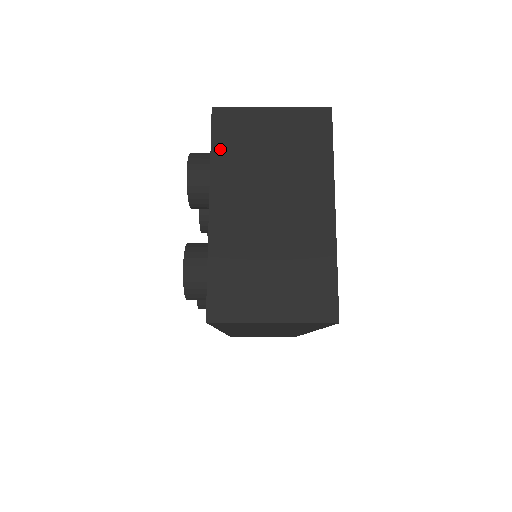
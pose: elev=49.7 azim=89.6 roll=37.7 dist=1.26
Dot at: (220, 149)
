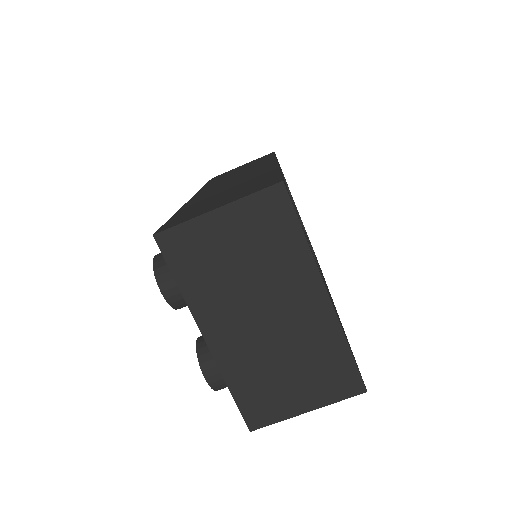
Dot at: (185, 278)
